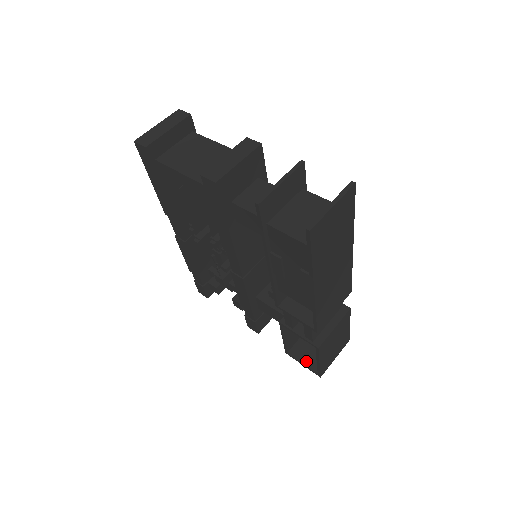
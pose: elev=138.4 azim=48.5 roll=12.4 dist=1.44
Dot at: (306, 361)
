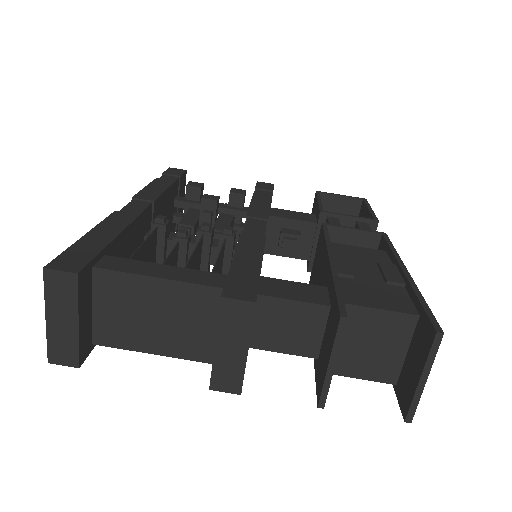
Dot at: occluded
